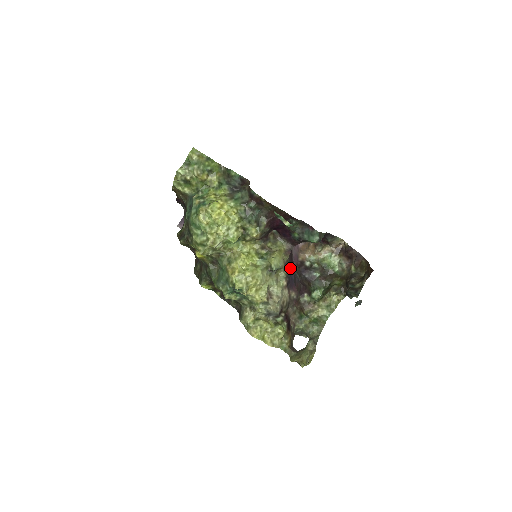
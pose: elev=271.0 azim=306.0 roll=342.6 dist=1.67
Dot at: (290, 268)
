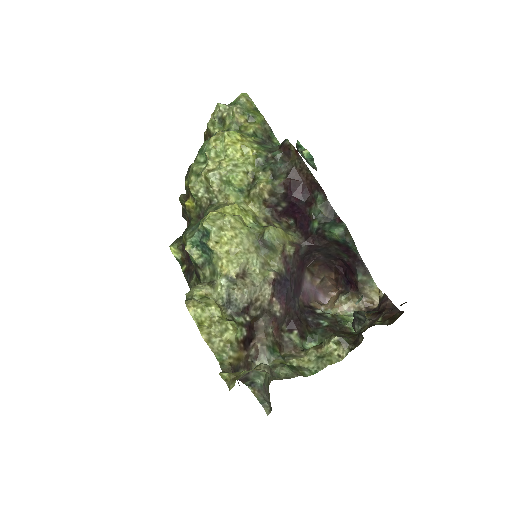
Dot at: (290, 276)
